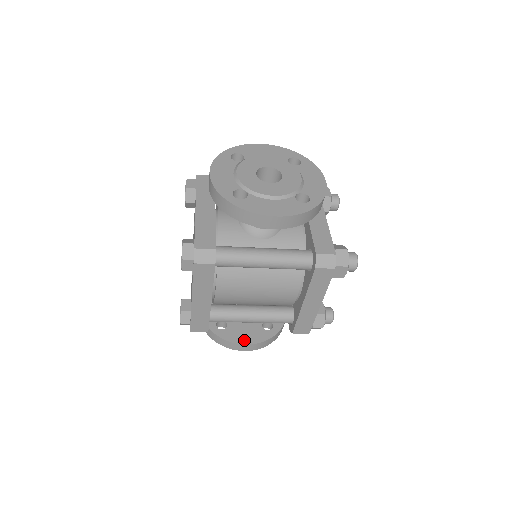
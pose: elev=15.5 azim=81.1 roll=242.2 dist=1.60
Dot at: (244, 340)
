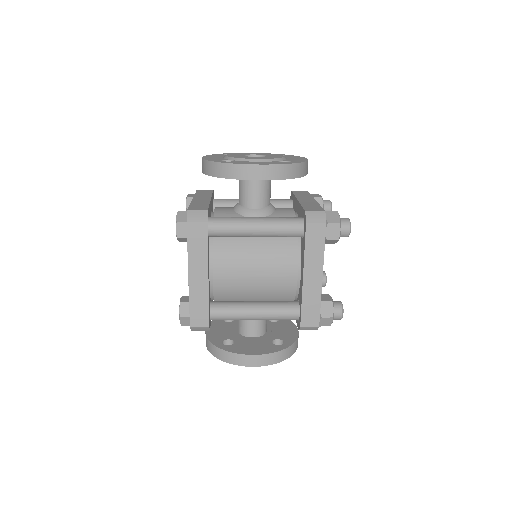
Dot at: (252, 352)
